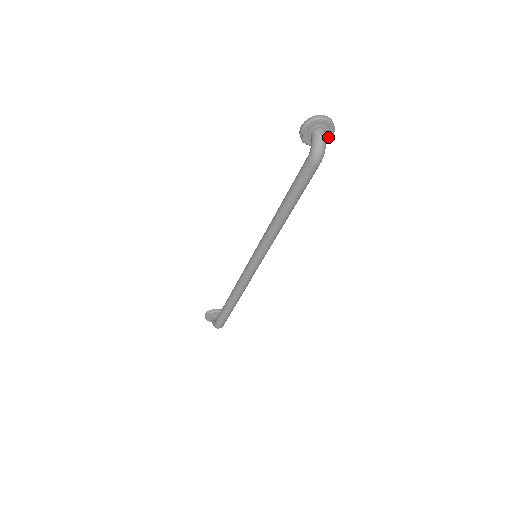
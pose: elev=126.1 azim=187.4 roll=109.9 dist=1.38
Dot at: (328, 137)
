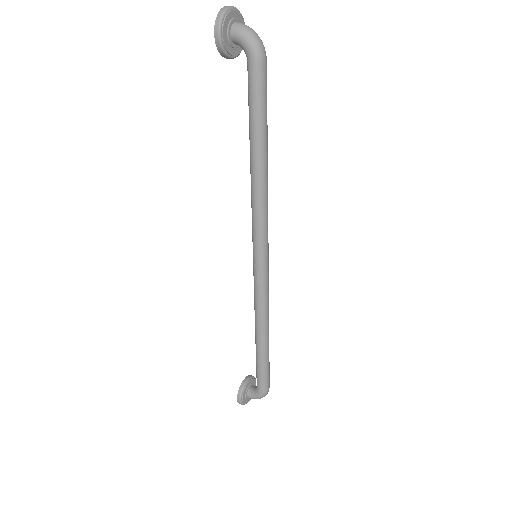
Dot at: occluded
